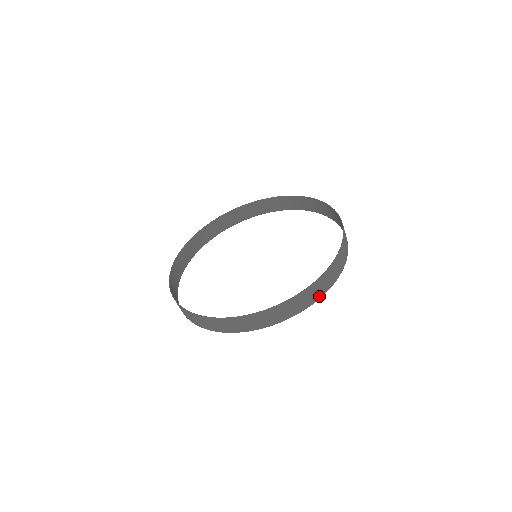
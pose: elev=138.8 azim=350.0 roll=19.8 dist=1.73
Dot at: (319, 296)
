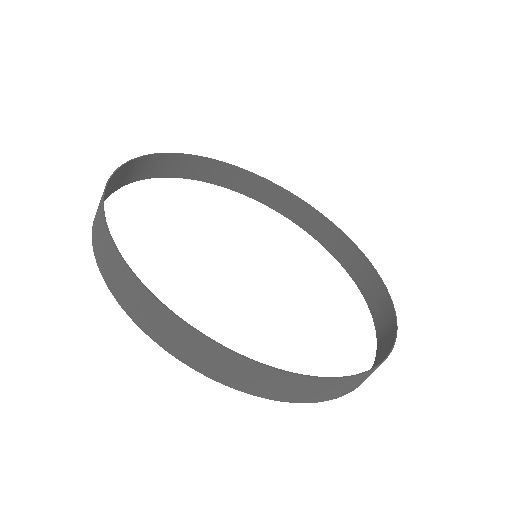
Dot at: (326, 398)
